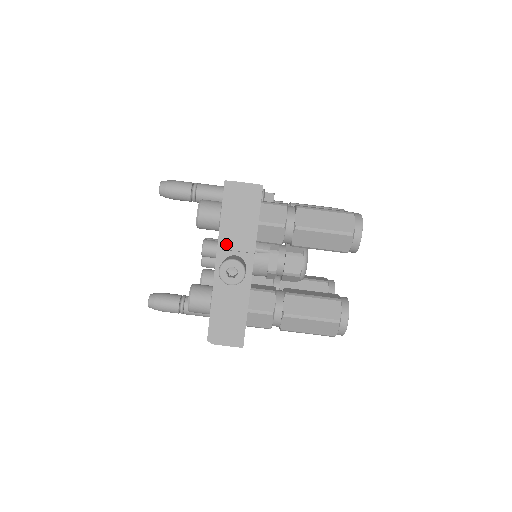
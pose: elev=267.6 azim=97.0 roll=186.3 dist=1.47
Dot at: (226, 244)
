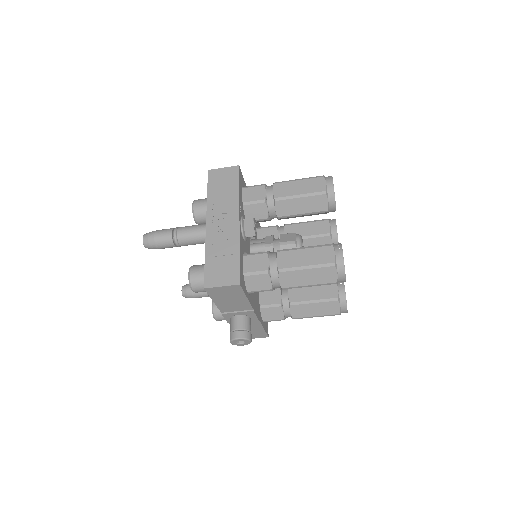
Dot at: (227, 310)
